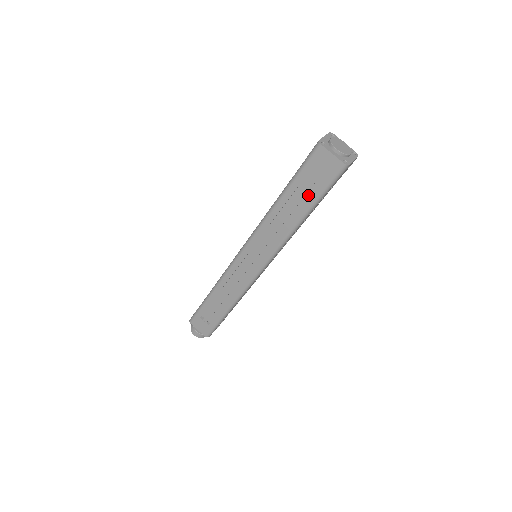
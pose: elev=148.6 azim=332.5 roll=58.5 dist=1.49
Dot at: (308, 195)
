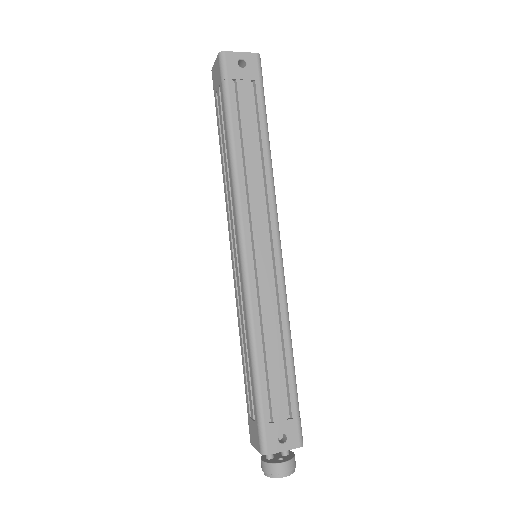
Dot at: occluded
